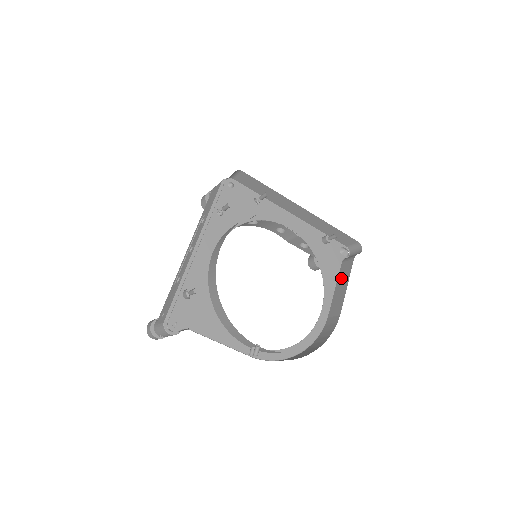
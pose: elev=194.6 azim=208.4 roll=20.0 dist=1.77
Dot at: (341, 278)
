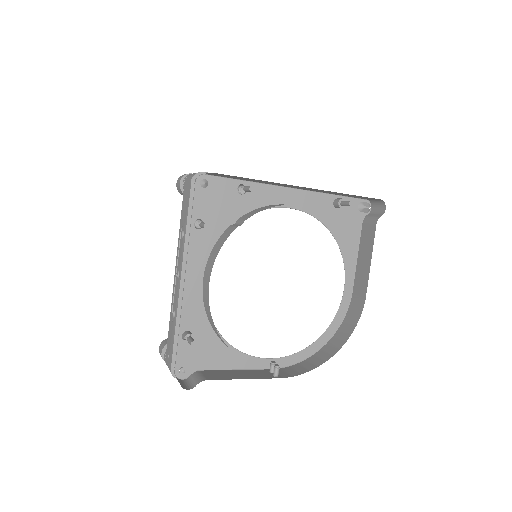
Dot at: (363, 246)
